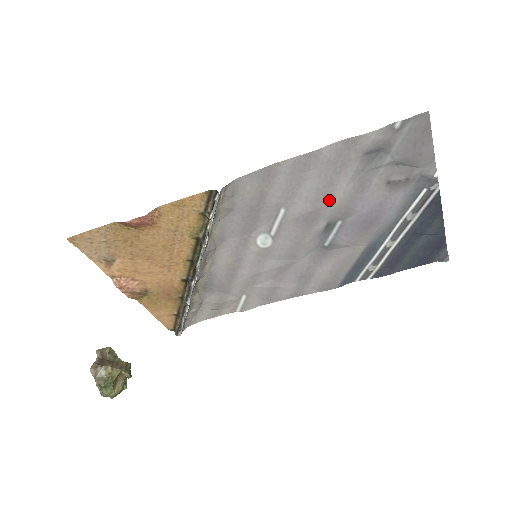
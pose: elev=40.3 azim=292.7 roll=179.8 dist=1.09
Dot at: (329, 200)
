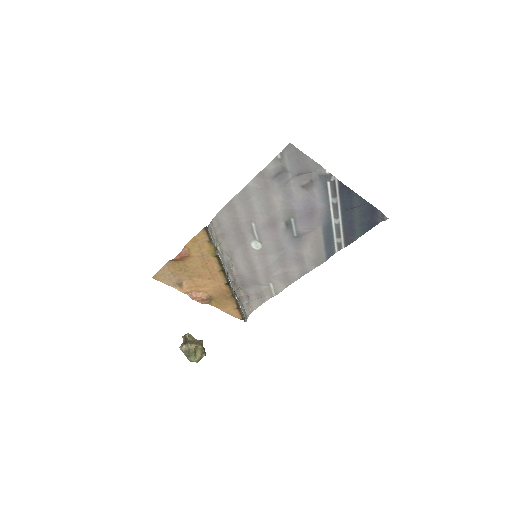
Dot at: (275, 209)
